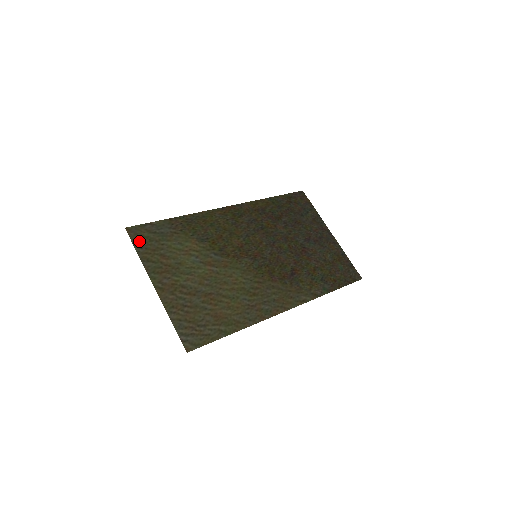
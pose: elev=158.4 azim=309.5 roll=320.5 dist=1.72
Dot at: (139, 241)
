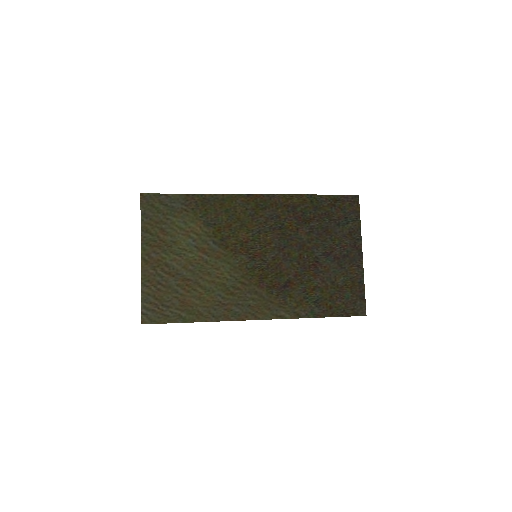
Dot at: (147, 210)
